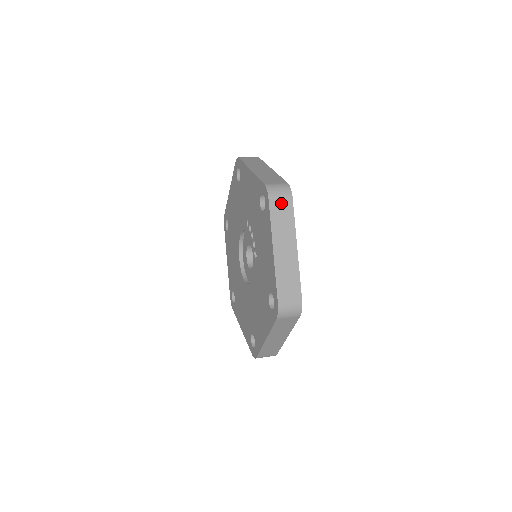
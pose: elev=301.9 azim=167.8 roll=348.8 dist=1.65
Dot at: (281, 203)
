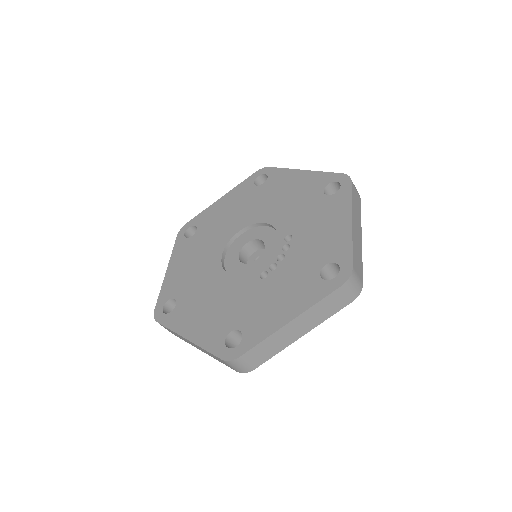
Dot at: (342, 297)
